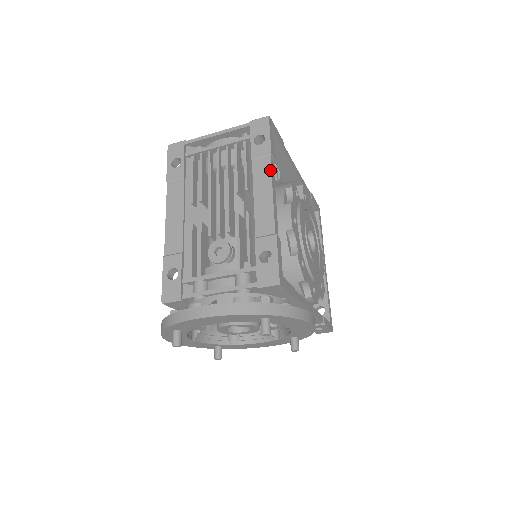
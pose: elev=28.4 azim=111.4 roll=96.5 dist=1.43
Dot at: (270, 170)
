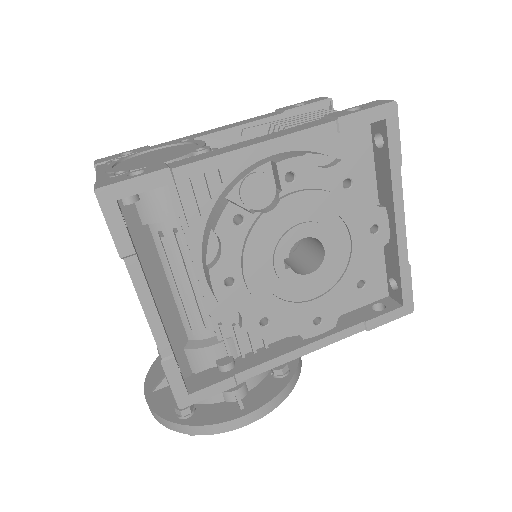
Dot at: occluded
